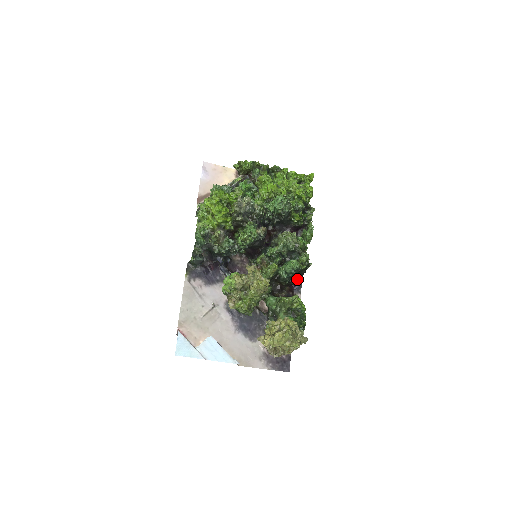
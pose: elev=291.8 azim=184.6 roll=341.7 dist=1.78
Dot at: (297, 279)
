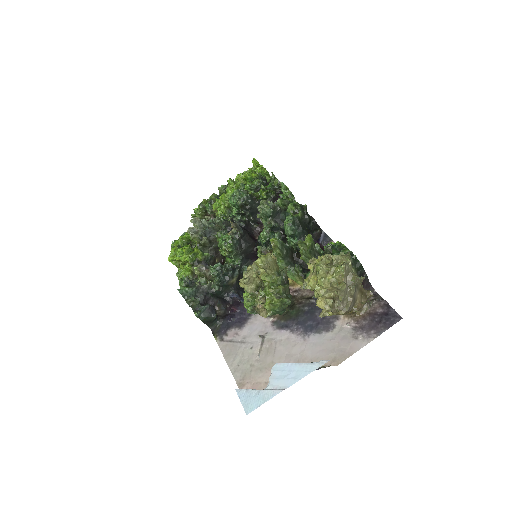
Dot at: (313, 233)
